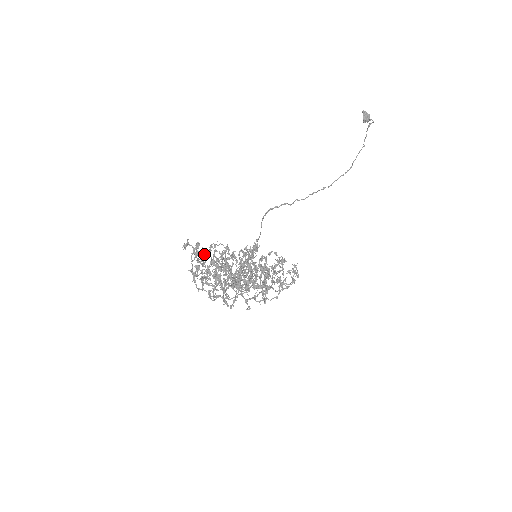
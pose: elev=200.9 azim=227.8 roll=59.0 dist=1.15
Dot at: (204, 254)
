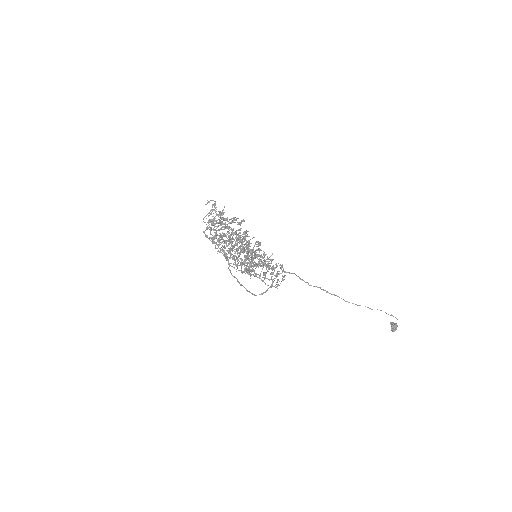
Dot at: occluded
